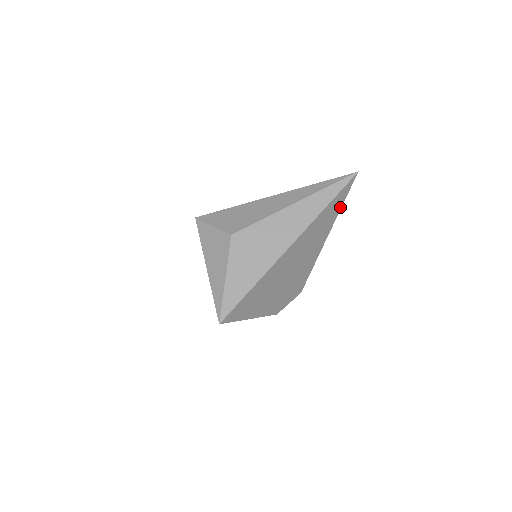
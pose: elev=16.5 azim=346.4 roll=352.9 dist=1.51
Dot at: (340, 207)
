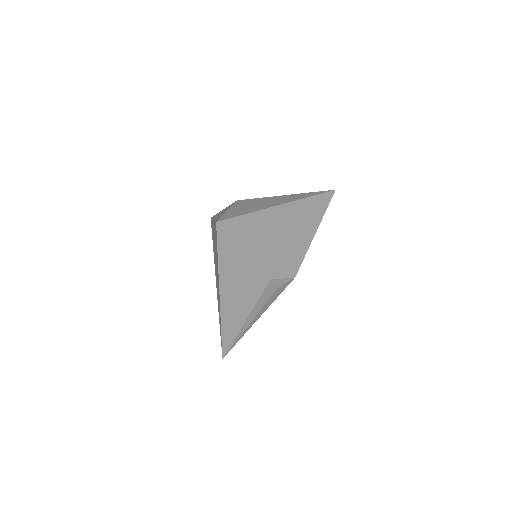
Dot at: (325, 210)
